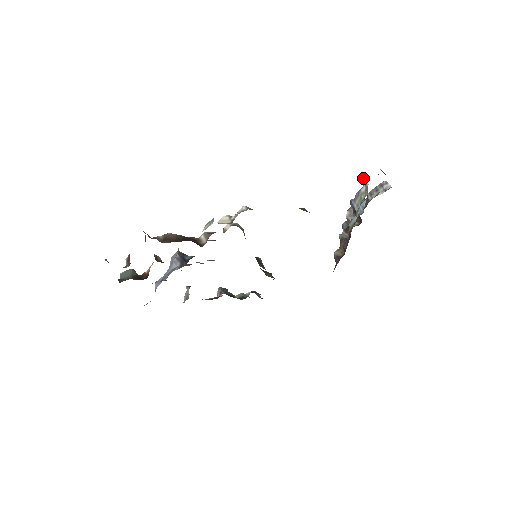
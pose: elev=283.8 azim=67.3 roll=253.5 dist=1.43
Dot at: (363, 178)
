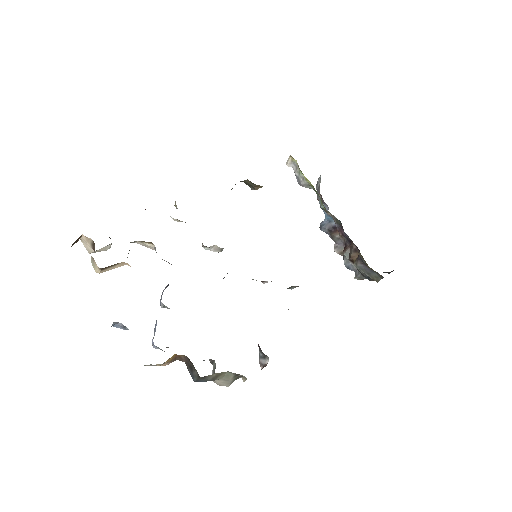
Dot at: (287, 165)
